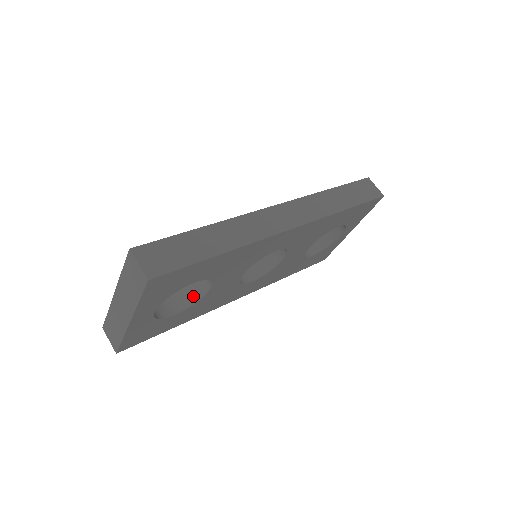
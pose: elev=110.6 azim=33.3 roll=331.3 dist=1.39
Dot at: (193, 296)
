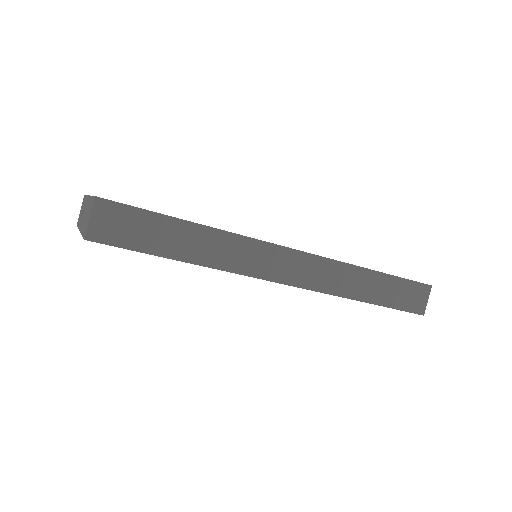
Dot at: occluded
